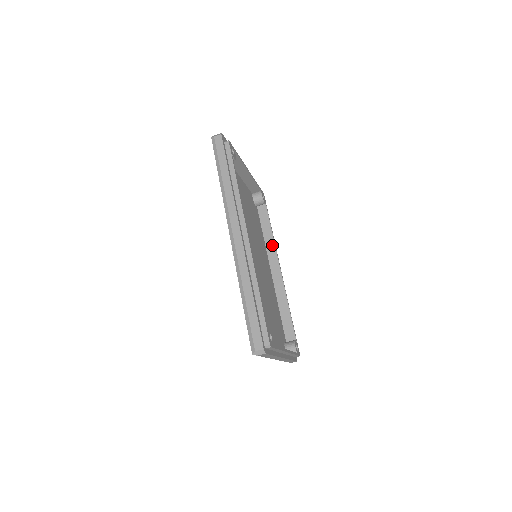
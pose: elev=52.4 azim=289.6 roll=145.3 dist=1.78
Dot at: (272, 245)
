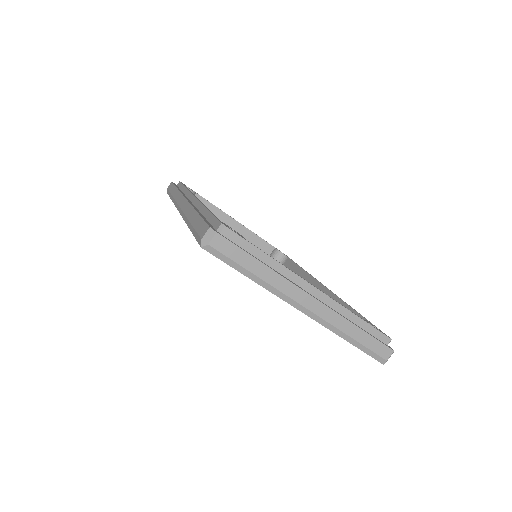
Dot at: (307, 277)
